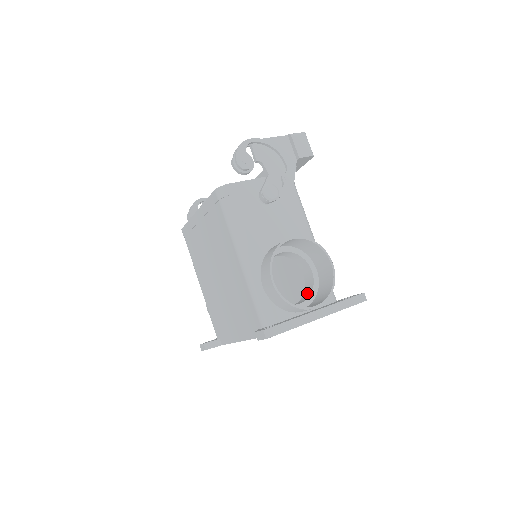
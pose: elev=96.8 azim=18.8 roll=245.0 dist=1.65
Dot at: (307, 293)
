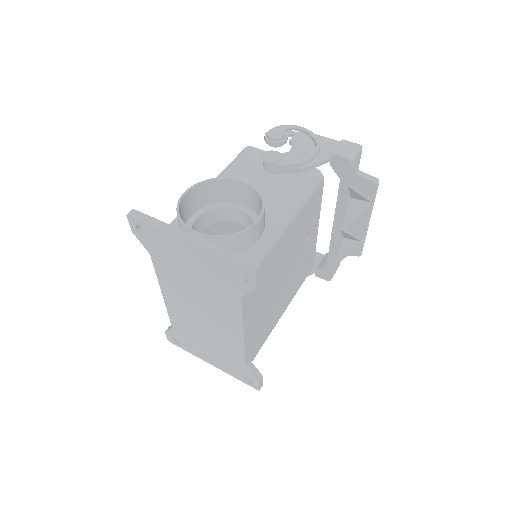
Dot at: occluded
